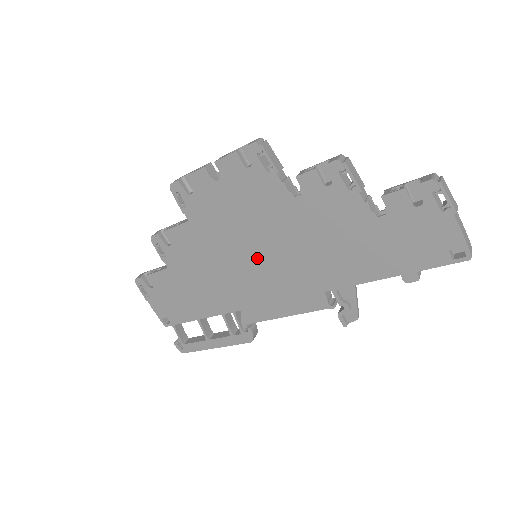
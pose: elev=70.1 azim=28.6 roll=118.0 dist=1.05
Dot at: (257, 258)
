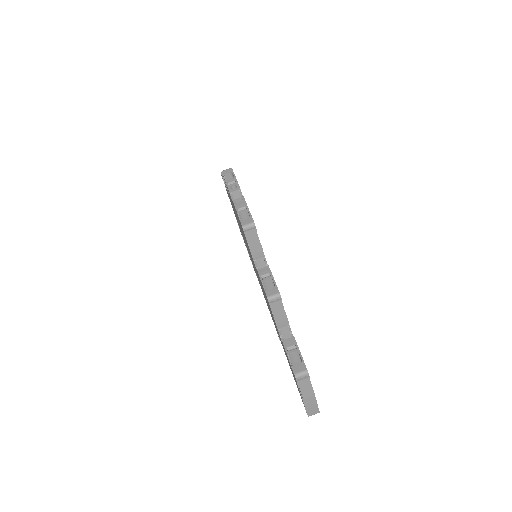
Dot at: occluded
